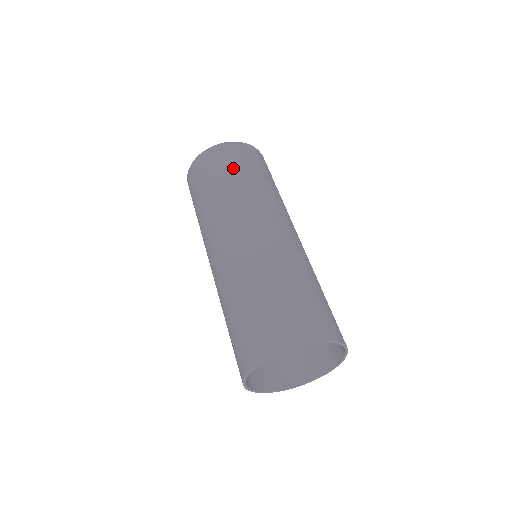
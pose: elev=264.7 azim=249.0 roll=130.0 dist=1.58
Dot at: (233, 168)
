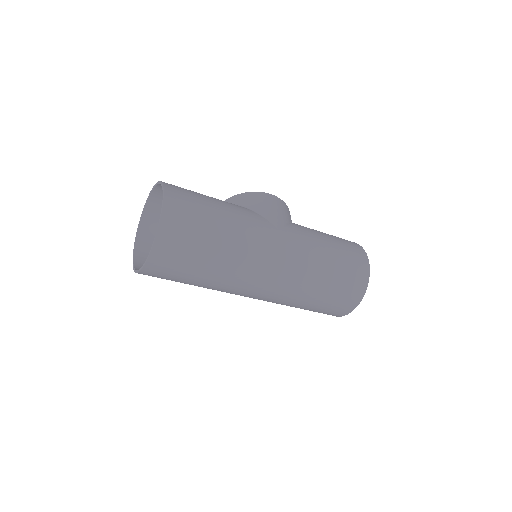
Dot at: (192, 267)
